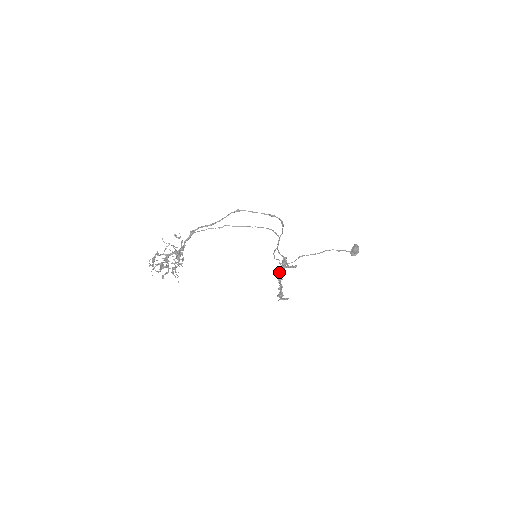
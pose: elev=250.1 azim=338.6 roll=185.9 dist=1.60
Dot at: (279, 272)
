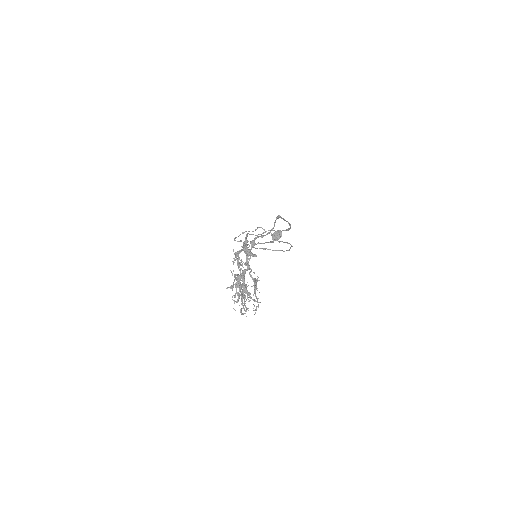
Dot at: (238, 255)
